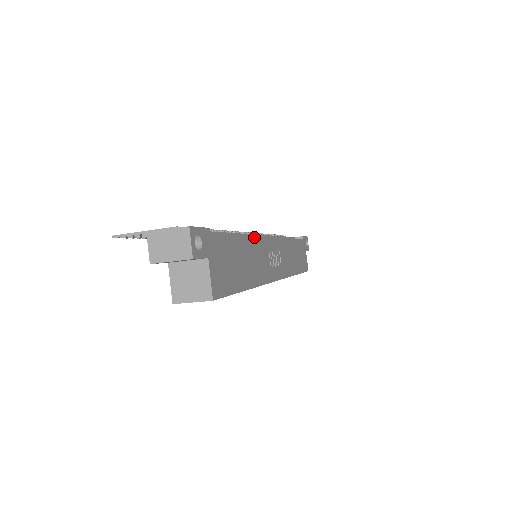
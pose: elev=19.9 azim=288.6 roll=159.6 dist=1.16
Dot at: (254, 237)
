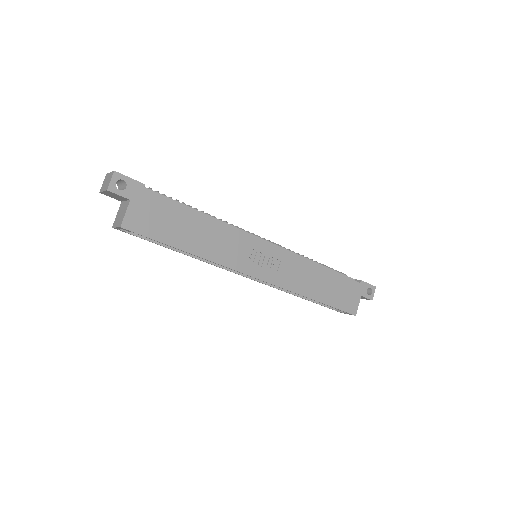
Dot at: (225, 224)
